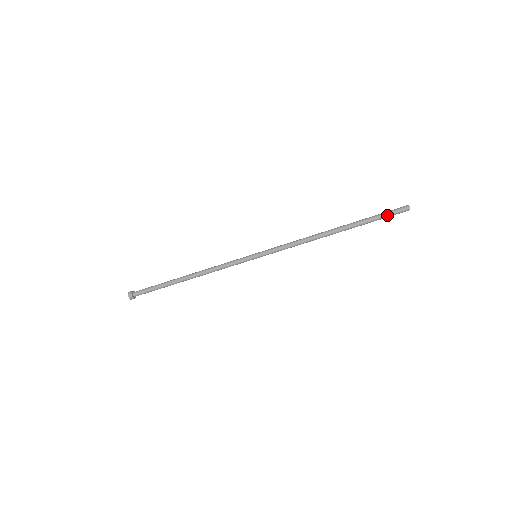
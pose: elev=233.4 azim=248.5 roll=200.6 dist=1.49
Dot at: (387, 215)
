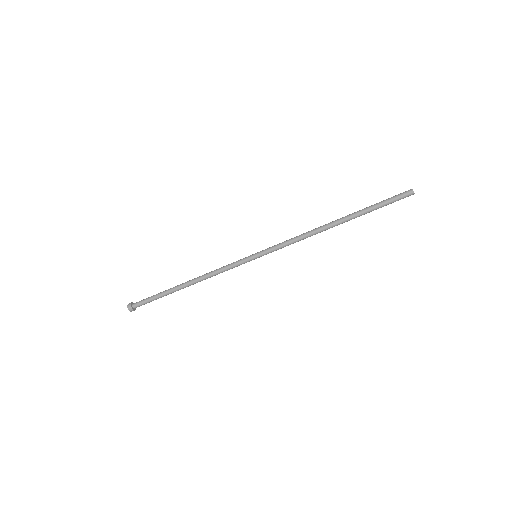
Dot at: (390, 200)
